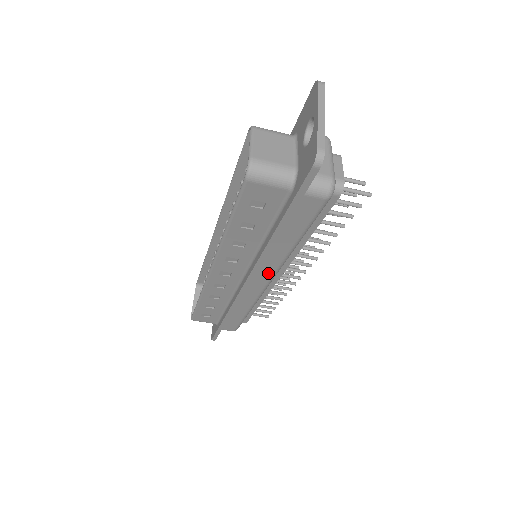
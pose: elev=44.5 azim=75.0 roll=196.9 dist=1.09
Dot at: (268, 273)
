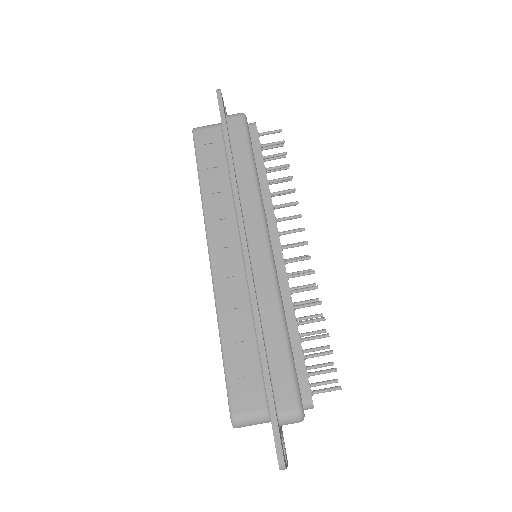
Dot at: (256, 218)
